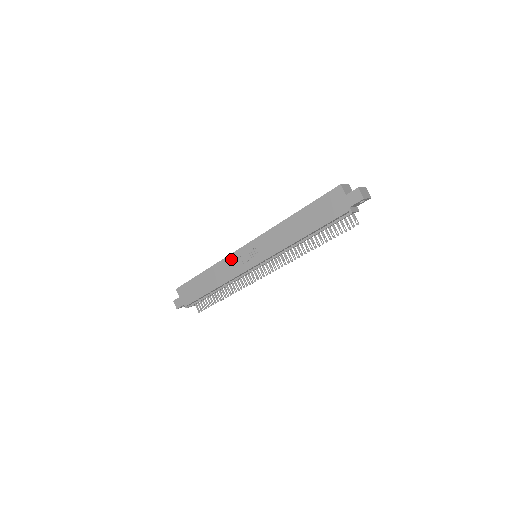
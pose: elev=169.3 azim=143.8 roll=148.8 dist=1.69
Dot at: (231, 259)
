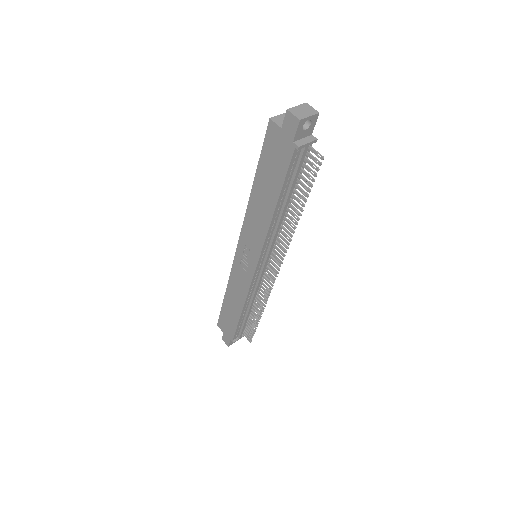
Dot at: (235, 271)
